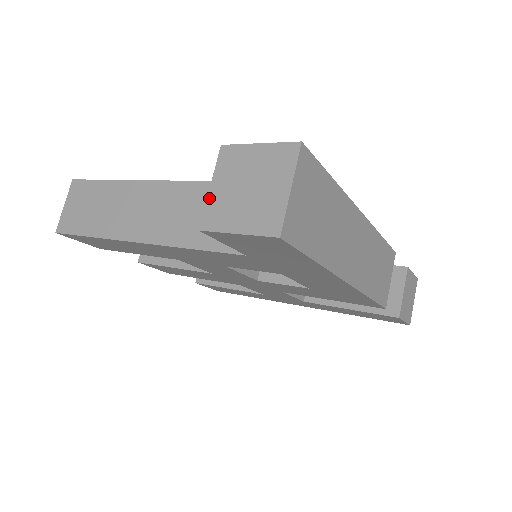
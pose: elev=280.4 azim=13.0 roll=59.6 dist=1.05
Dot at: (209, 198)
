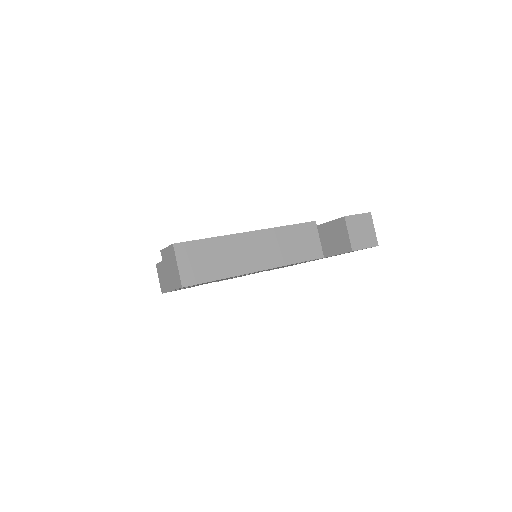
Dot at: (166, 276)
